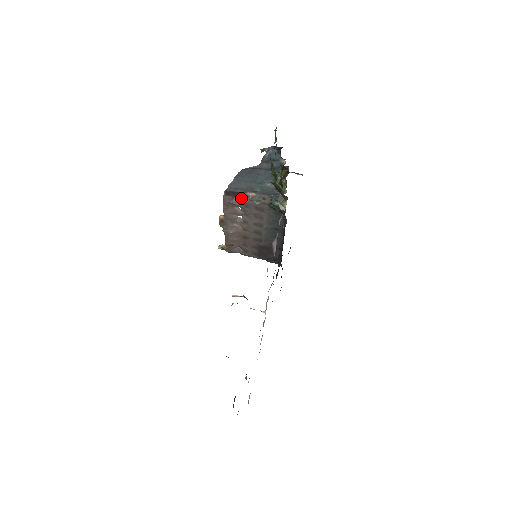
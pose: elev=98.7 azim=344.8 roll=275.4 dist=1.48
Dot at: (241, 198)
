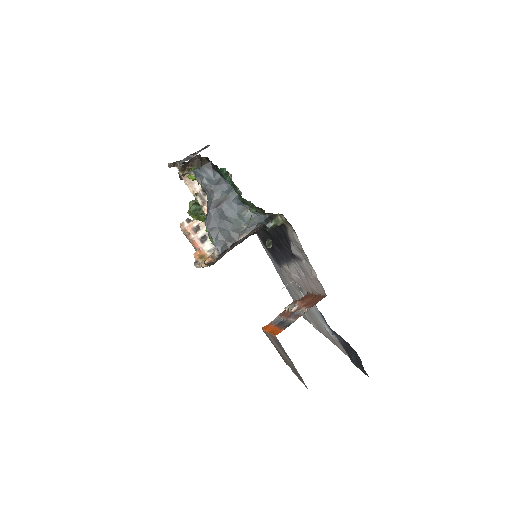
Dot at: (234, 245)
